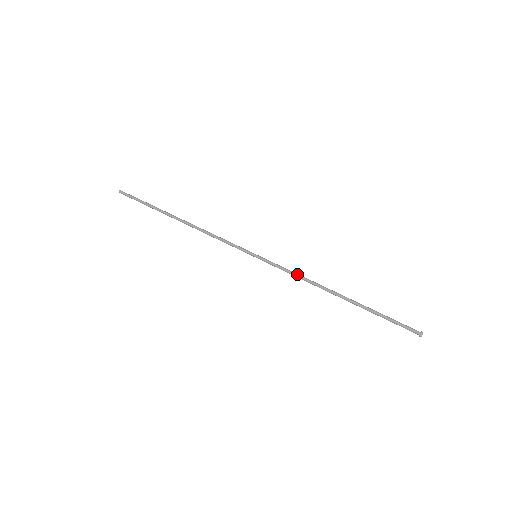
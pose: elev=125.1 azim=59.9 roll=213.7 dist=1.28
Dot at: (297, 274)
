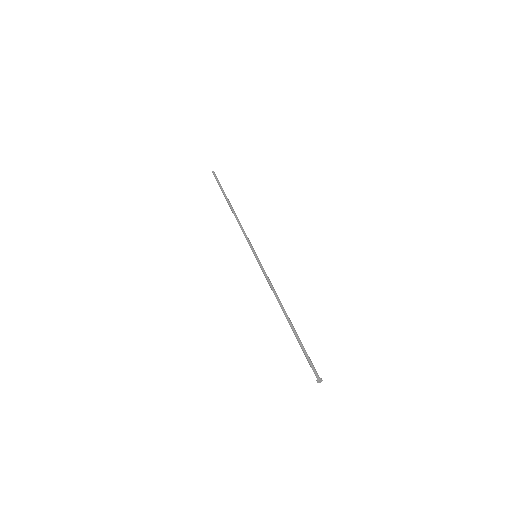
Dot at: (271, 283)
